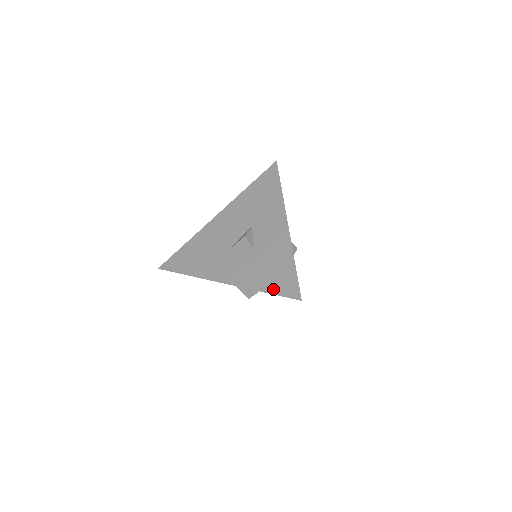
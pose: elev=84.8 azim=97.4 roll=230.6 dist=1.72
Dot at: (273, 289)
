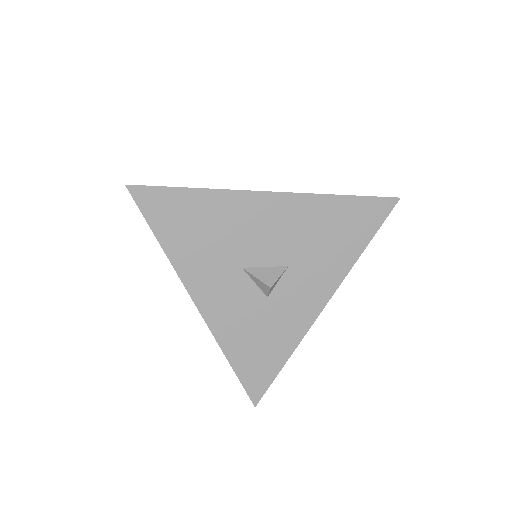
Dot at: (241, 370)
